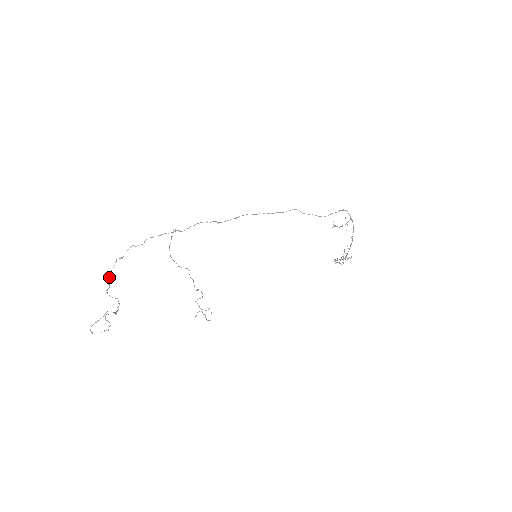
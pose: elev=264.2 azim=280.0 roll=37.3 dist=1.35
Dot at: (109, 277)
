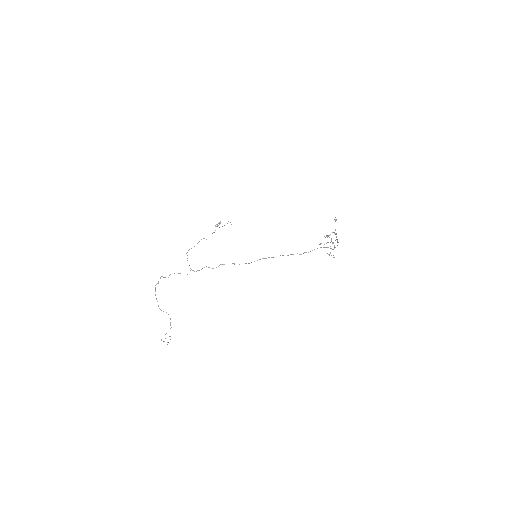
Dot at: (156, 298)
